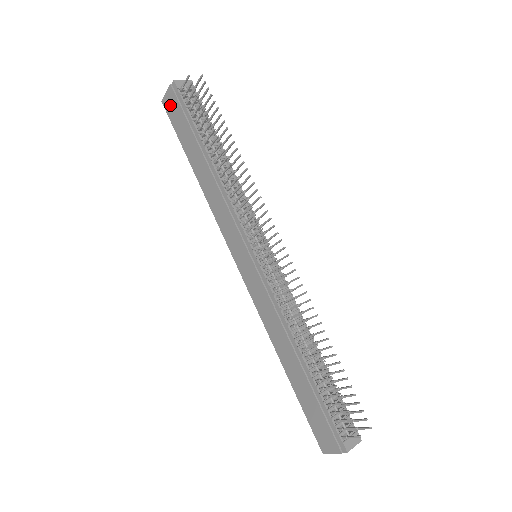
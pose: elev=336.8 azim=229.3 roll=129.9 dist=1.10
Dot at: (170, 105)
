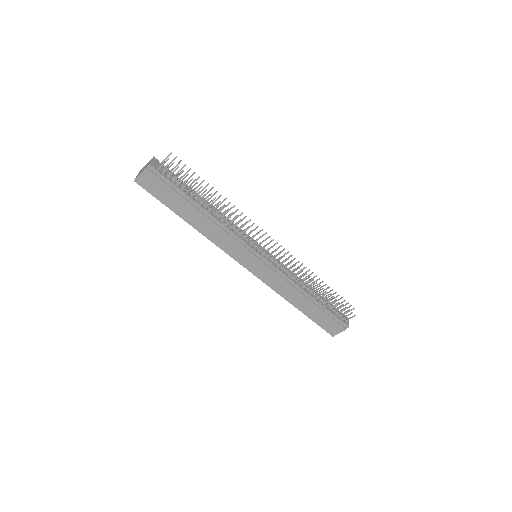
Dot at: (148, 182)
